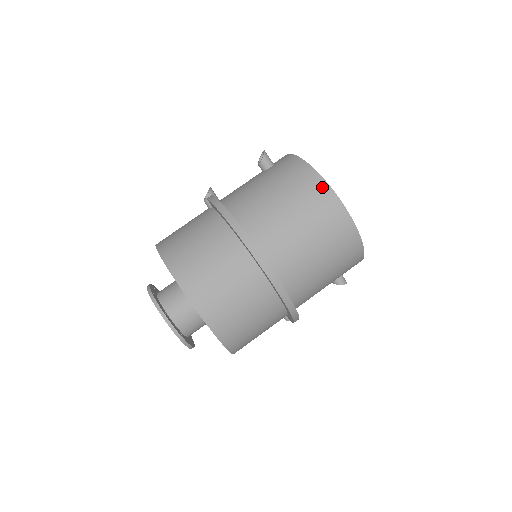
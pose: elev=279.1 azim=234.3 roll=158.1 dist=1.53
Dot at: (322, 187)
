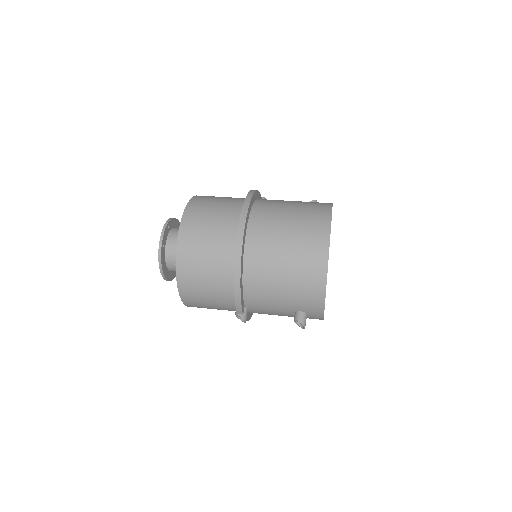
Dot at: (326, 209)
